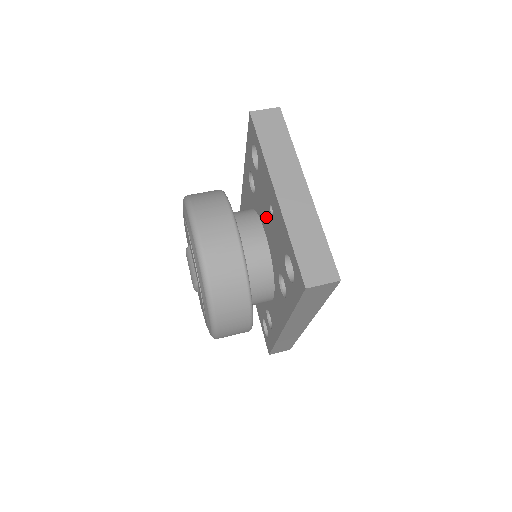
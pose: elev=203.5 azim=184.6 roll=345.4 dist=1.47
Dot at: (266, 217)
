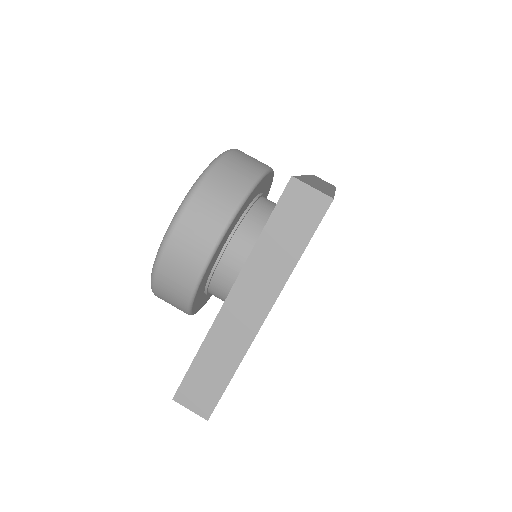
Dot at: occluded
